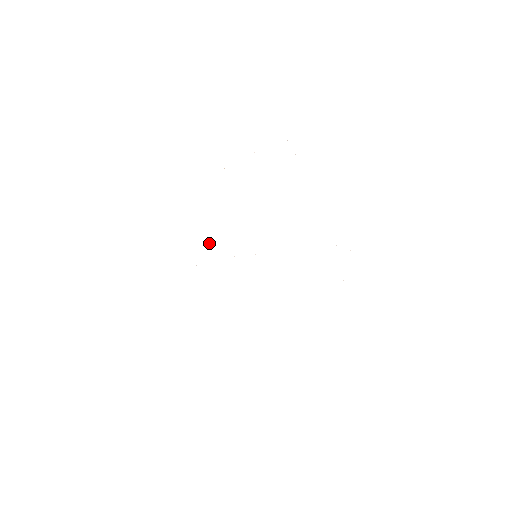
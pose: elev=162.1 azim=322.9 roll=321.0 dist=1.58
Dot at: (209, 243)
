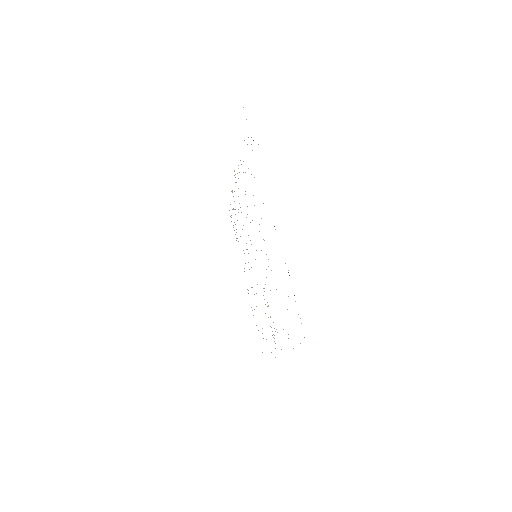
Dot at: occluded
